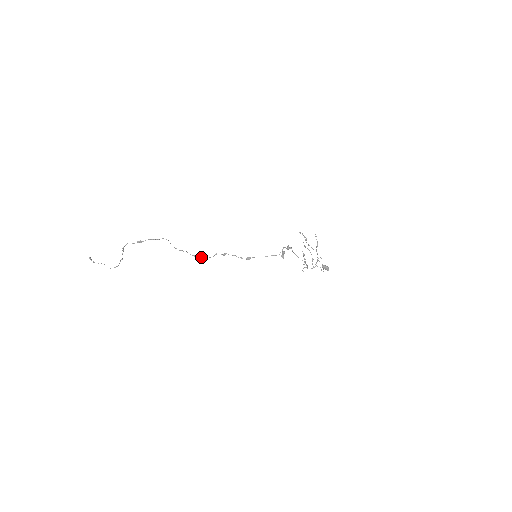
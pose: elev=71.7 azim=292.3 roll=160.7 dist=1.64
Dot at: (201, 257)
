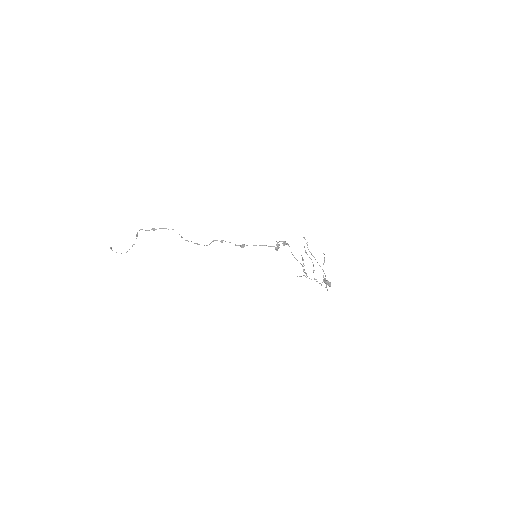
Dot at: occluded
